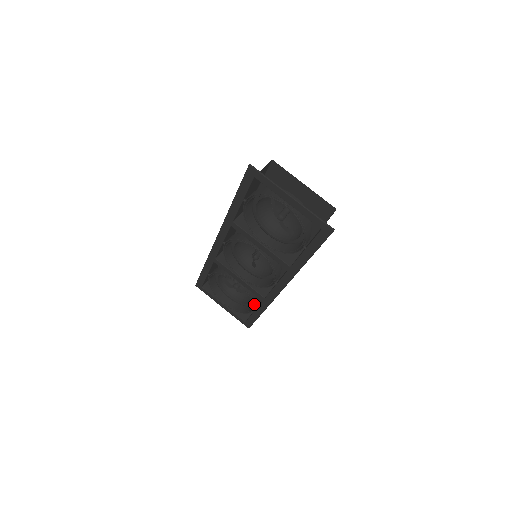
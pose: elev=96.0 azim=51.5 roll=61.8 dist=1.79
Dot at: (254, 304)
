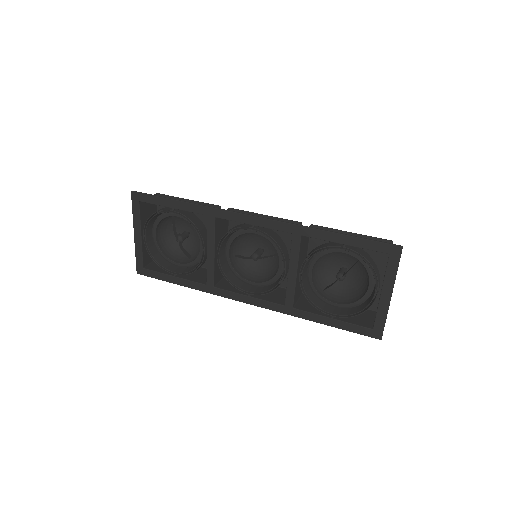
Dot at: (187, 274)
